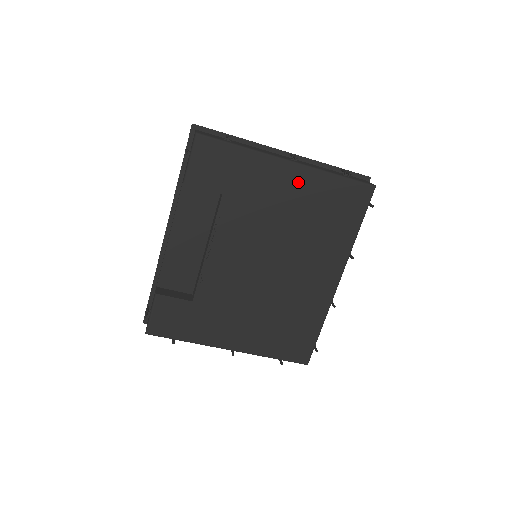
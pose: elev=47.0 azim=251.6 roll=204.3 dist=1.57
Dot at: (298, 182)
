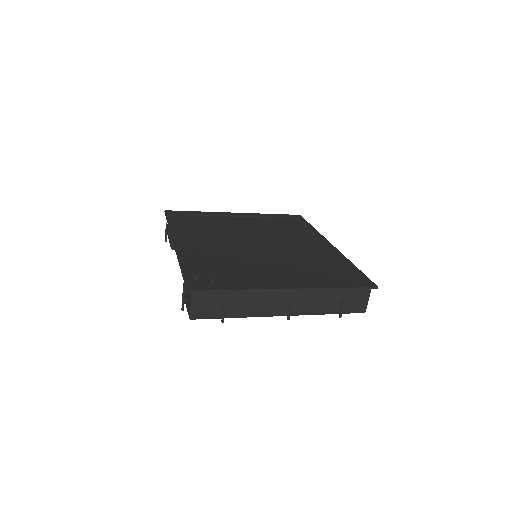
Dot at: occluded
